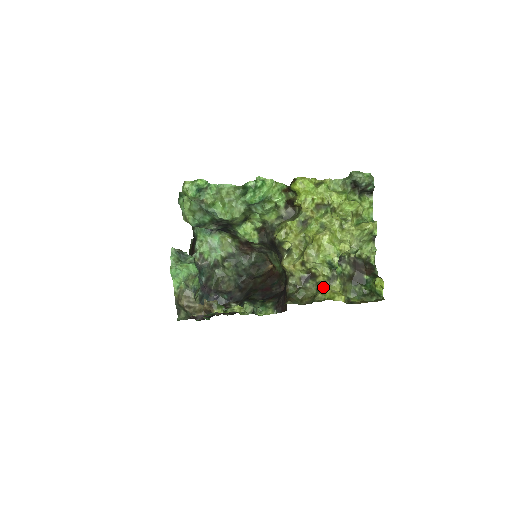
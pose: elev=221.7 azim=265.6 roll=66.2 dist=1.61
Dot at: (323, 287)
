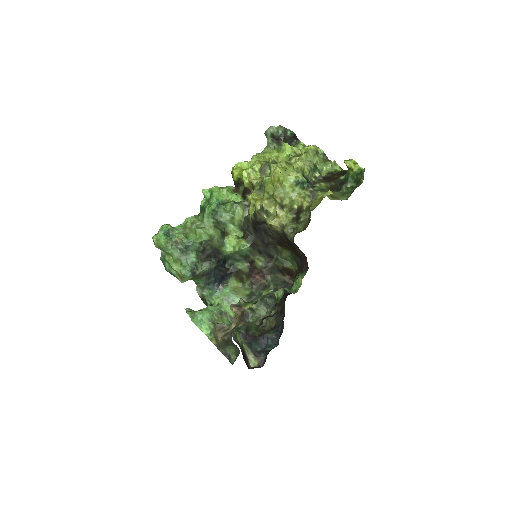
Dot at: (311, 205)
